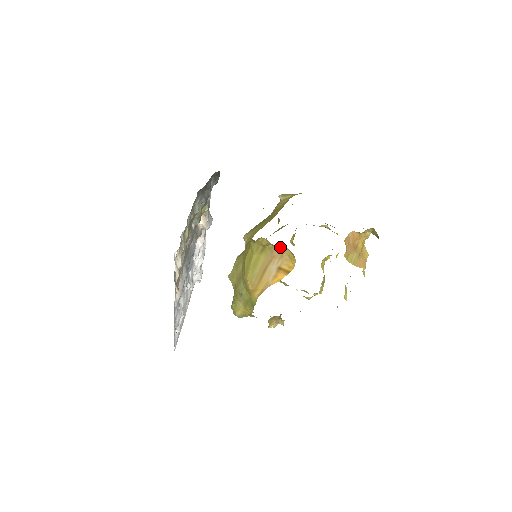
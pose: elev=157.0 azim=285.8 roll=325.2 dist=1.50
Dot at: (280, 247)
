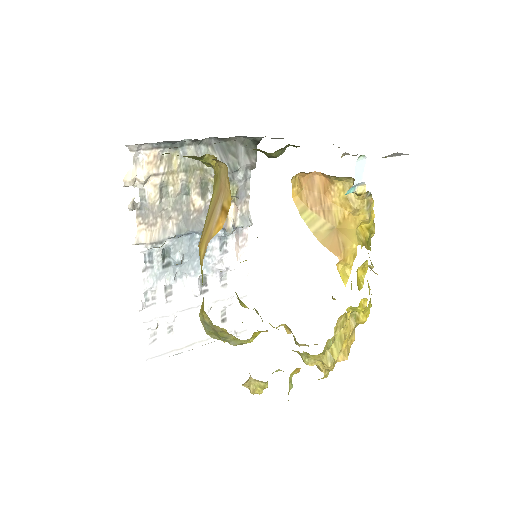
Dot at: (224, 168)
